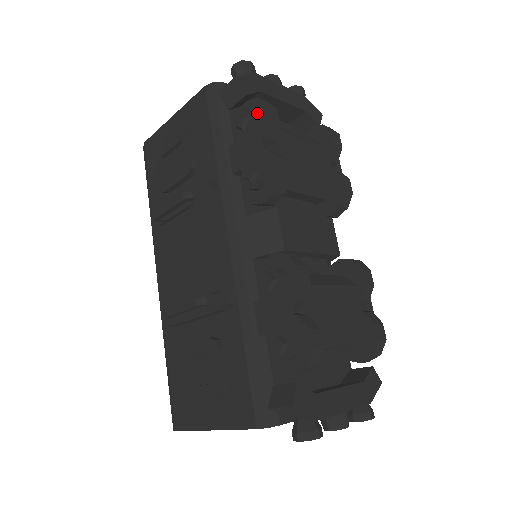
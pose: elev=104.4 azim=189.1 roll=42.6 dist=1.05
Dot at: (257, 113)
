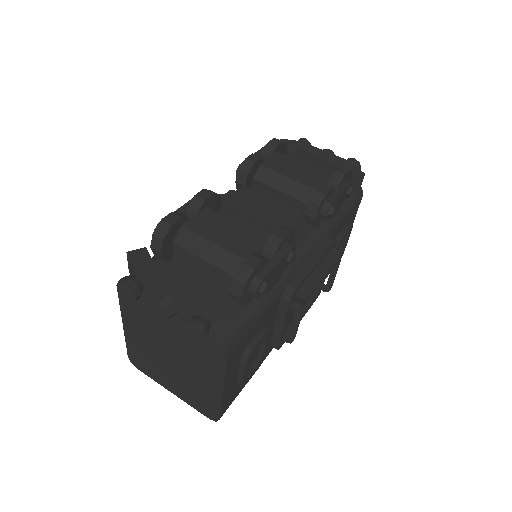
Dot at: occluded
